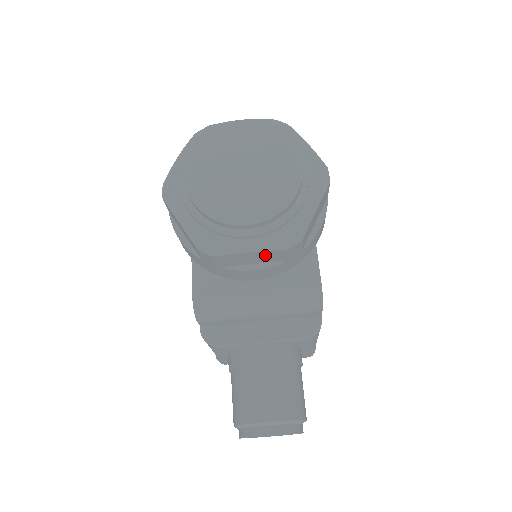
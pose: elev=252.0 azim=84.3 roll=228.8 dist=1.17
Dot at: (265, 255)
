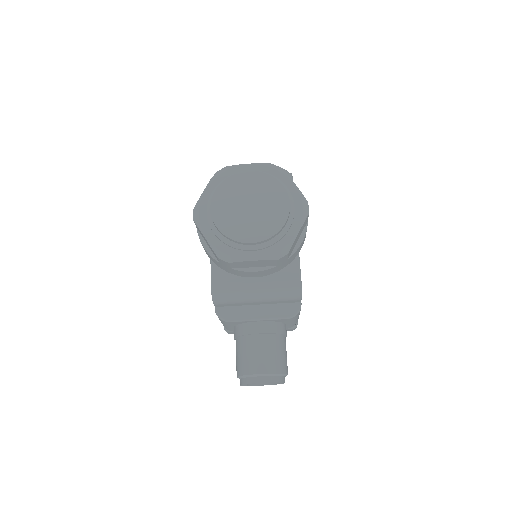
Dot at: (263, 262)
